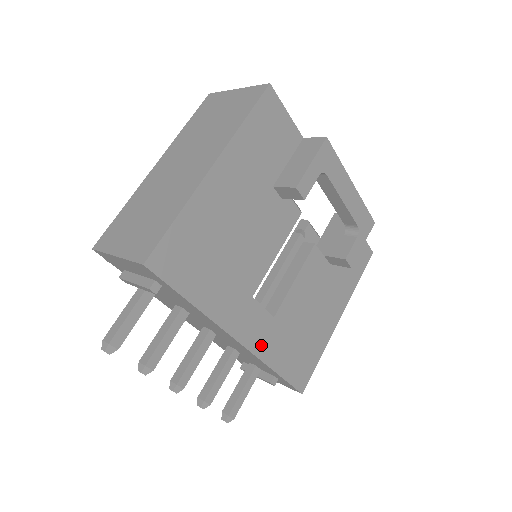
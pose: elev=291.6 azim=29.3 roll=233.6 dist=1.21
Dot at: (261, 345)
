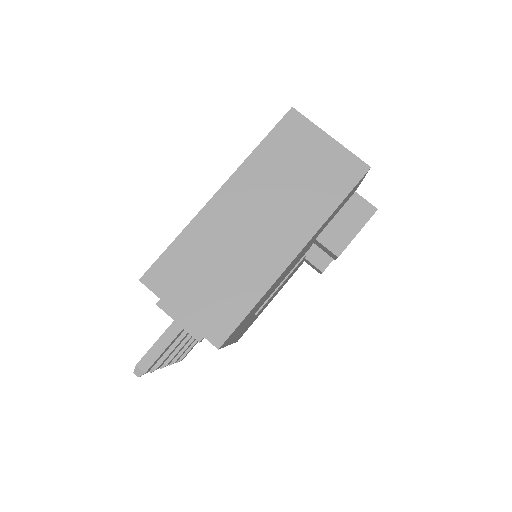
Dot at: (239, 335)
